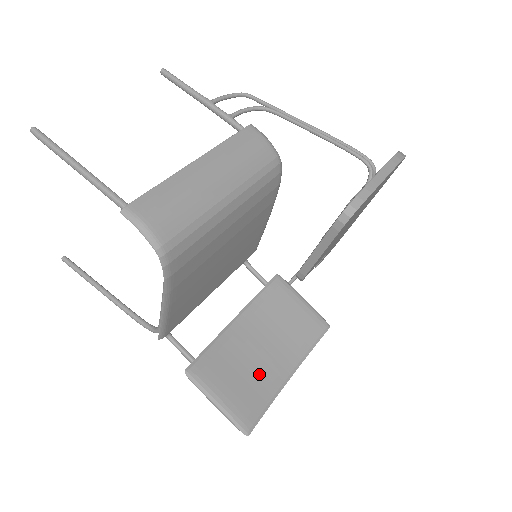
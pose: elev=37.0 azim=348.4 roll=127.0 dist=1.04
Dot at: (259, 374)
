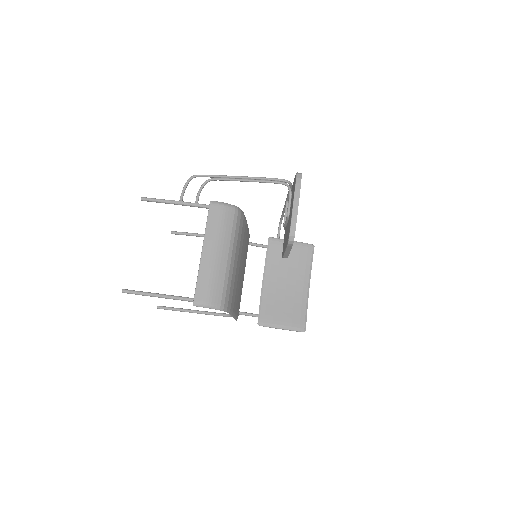
Dot at: (293, 299)
